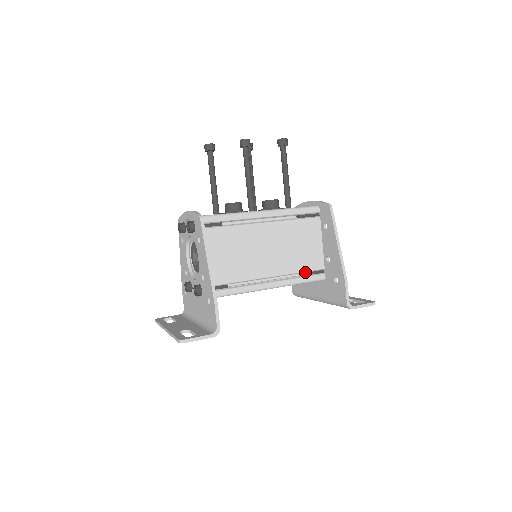
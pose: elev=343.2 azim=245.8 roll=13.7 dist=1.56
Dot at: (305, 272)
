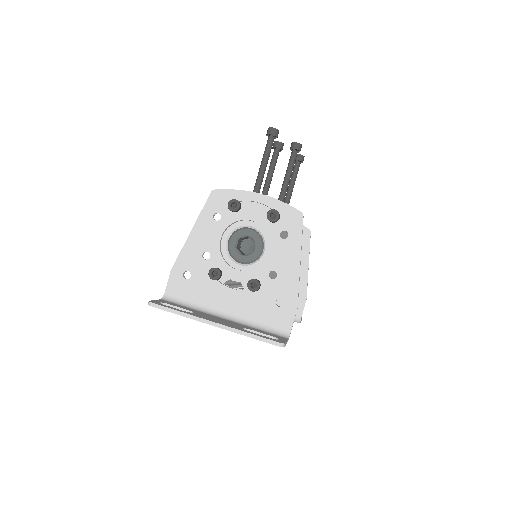
Dot at: occluded
